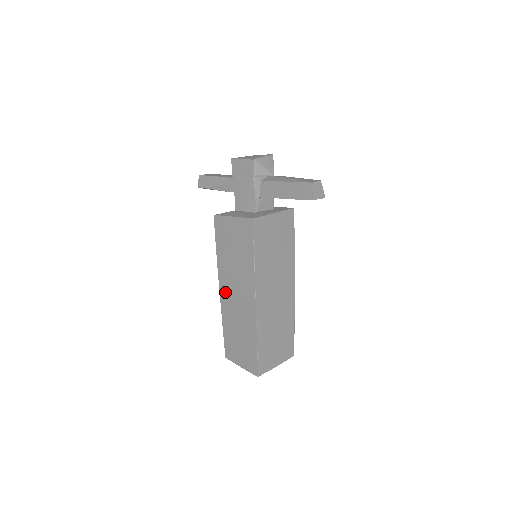
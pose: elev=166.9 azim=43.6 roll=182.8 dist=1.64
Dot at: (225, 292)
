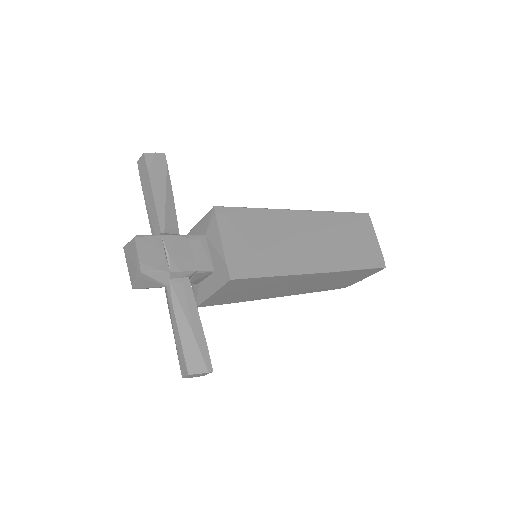
Dot at: occluded
